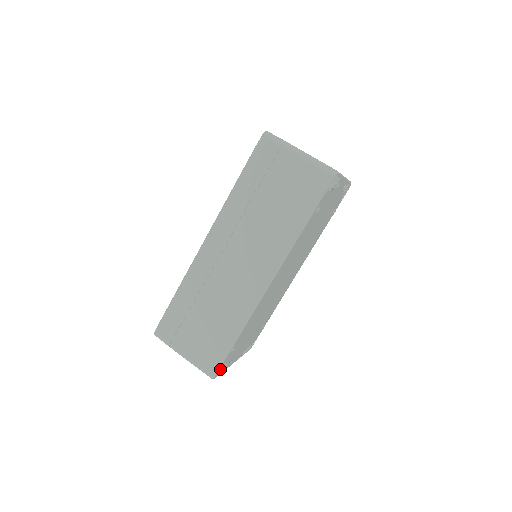
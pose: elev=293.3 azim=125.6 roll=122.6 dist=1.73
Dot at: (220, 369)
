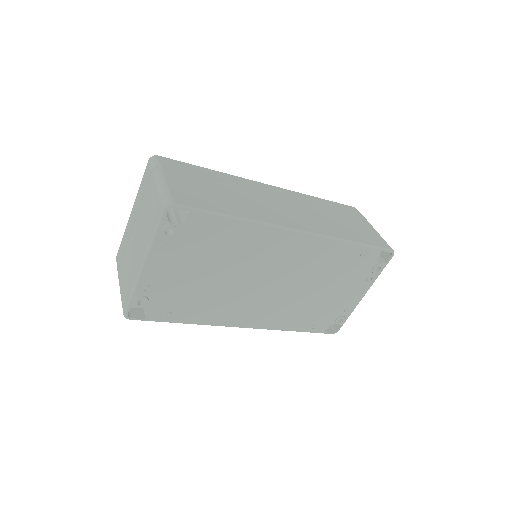
Dot at: (170, 221)
